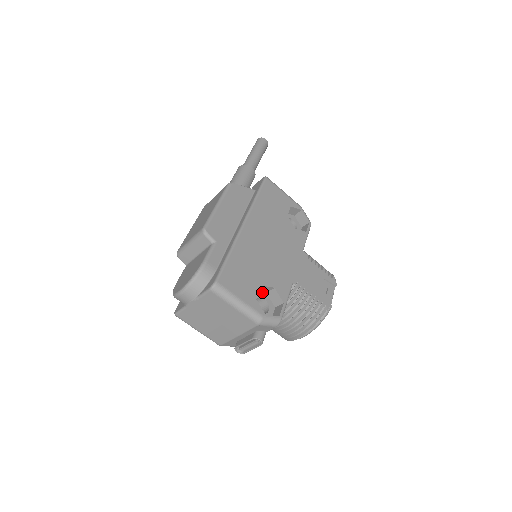
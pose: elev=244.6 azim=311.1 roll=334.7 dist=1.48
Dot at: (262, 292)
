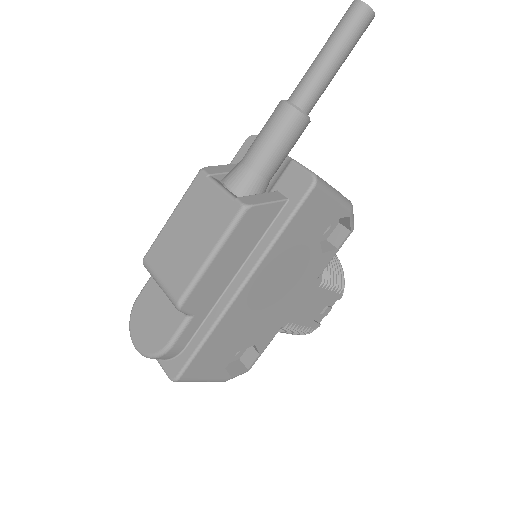
Dot at: occluded
